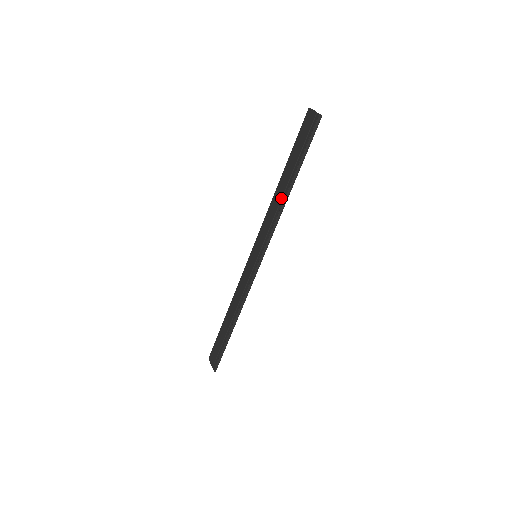
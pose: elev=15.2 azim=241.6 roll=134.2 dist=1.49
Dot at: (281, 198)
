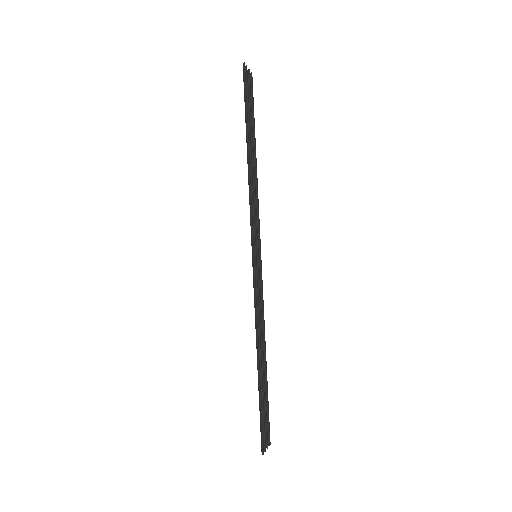
Dot at: occluded
